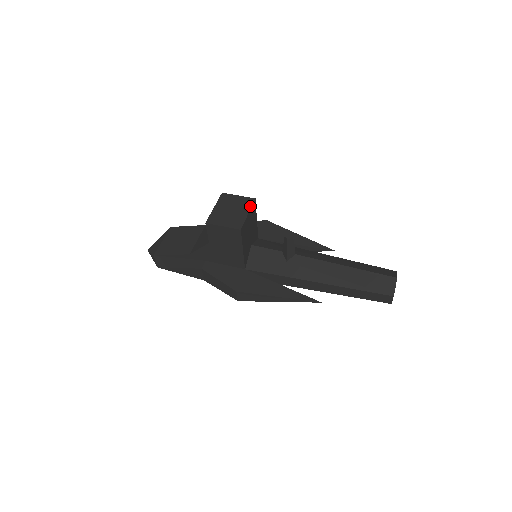
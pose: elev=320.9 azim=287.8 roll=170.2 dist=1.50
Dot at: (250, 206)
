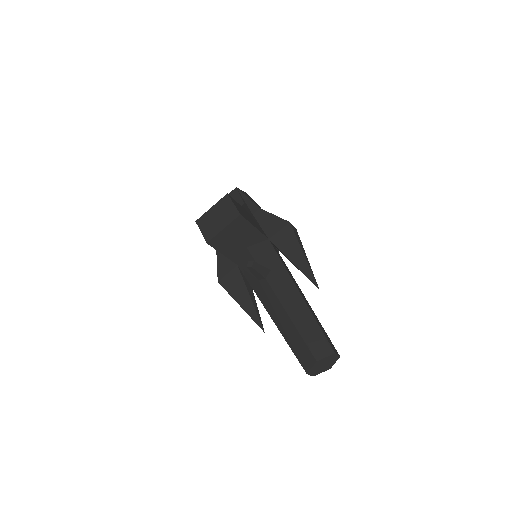
Dot at: (230, 221)
